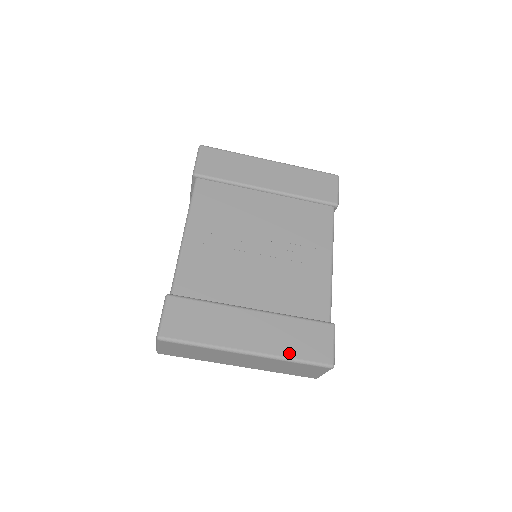
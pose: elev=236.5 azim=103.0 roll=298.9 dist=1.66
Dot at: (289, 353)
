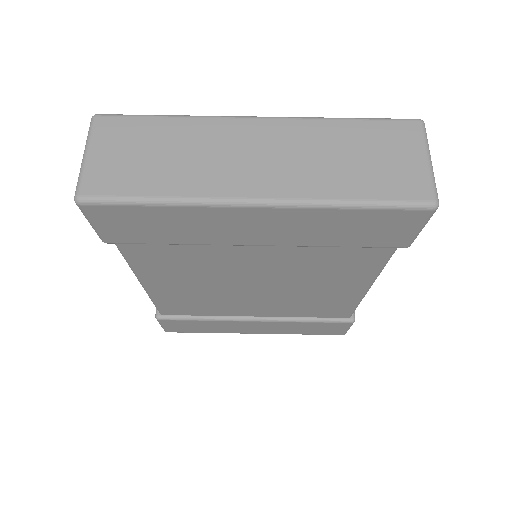
Dot at: occluded
